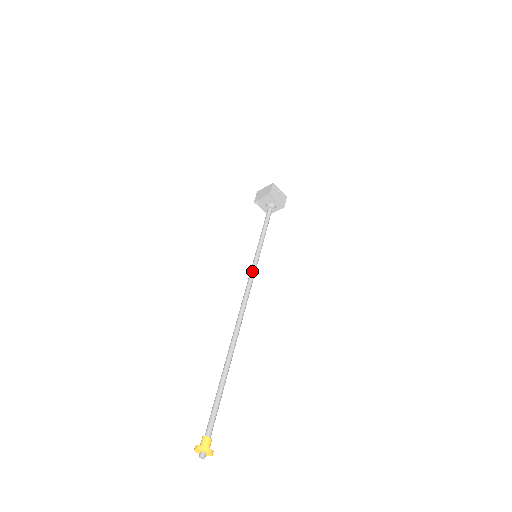
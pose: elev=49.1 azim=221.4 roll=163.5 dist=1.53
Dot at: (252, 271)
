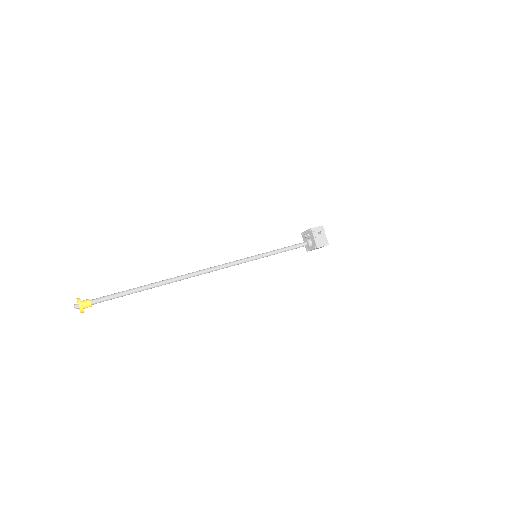
Dot at: (240, 259)
